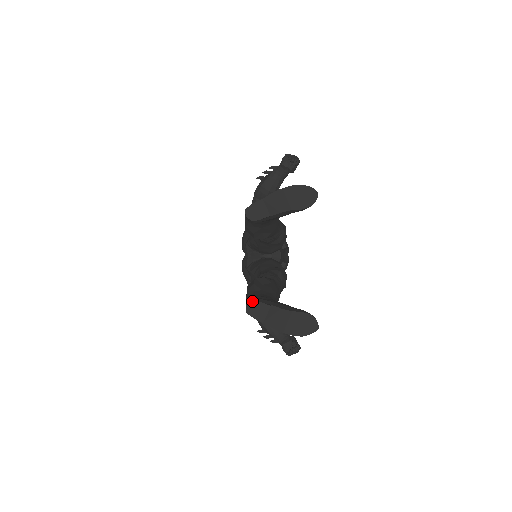
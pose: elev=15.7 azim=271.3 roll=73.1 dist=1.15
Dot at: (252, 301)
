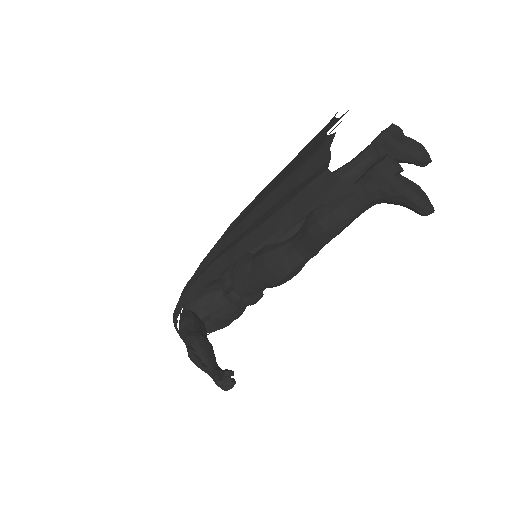
Dot at: occluded
